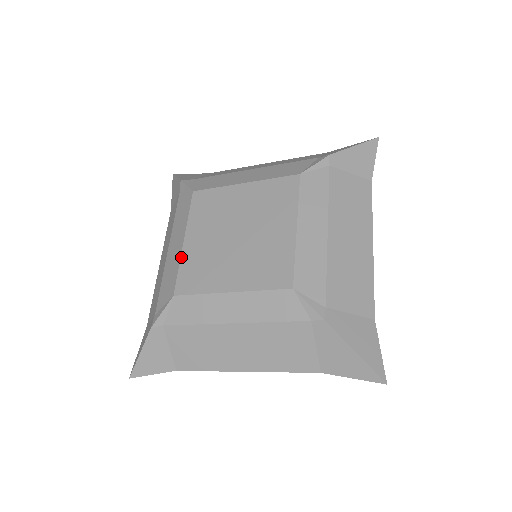
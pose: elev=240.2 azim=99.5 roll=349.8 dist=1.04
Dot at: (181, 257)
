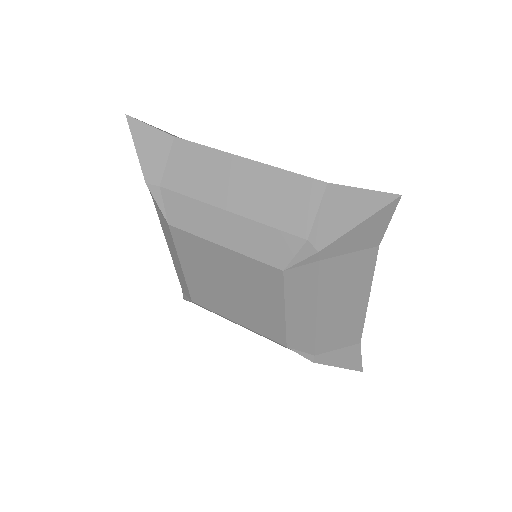
Dot at: (185, 279)
